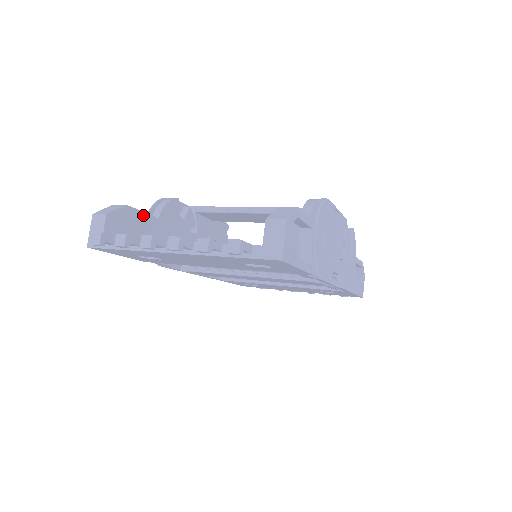
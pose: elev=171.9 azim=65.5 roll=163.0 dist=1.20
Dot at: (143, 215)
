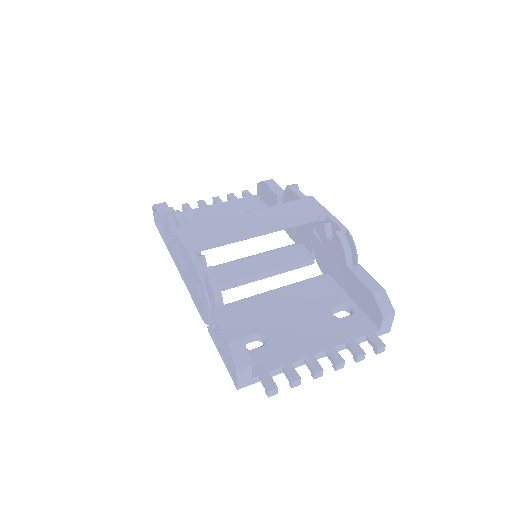
Dot at: (232, 322)
